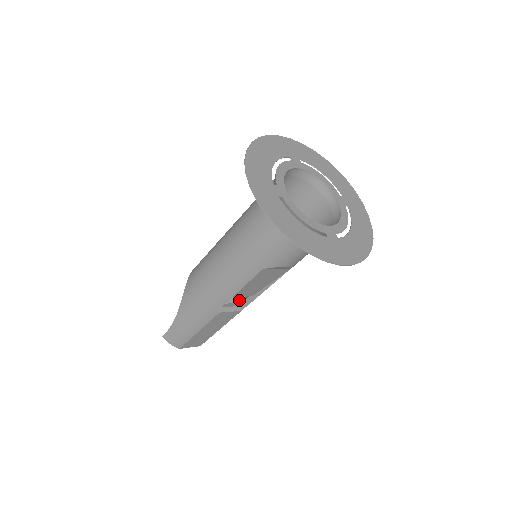
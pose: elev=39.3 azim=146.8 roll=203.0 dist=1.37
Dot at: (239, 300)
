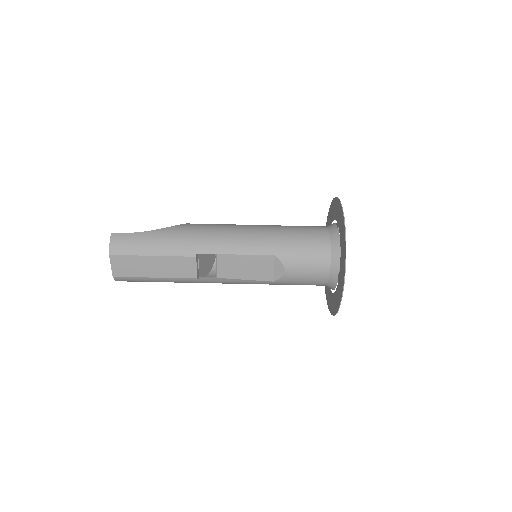
Dot at: (200, 273)
